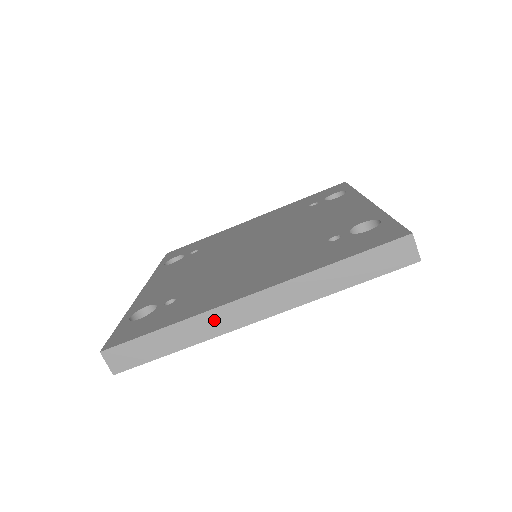
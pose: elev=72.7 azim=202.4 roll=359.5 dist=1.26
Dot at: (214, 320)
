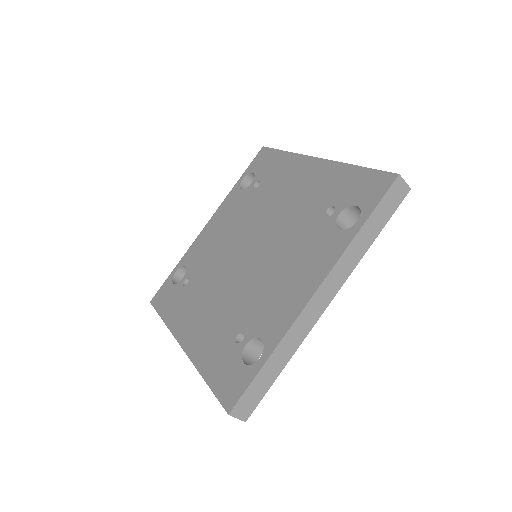
Dot at: occluded
